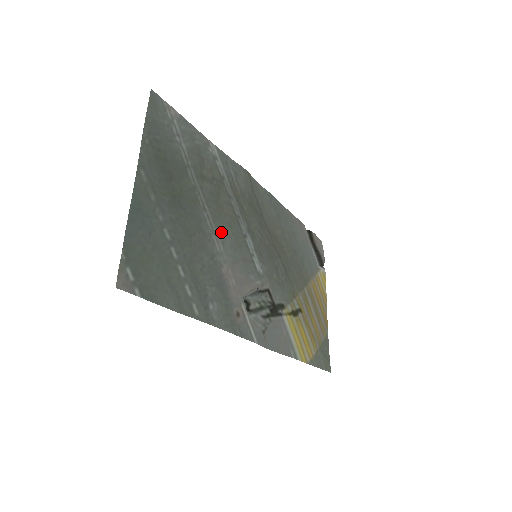
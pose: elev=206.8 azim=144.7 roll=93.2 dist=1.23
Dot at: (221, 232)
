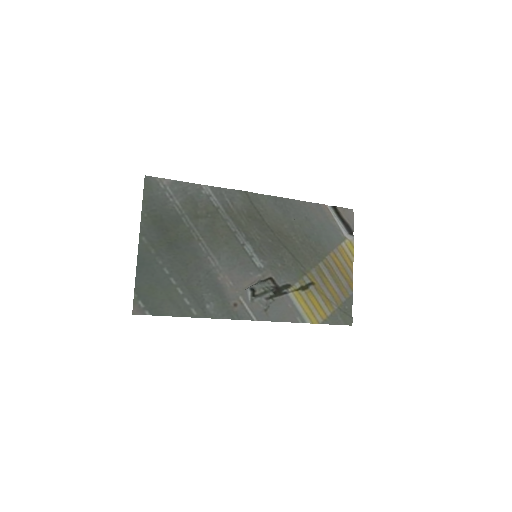
Dot at: (216, 251)
